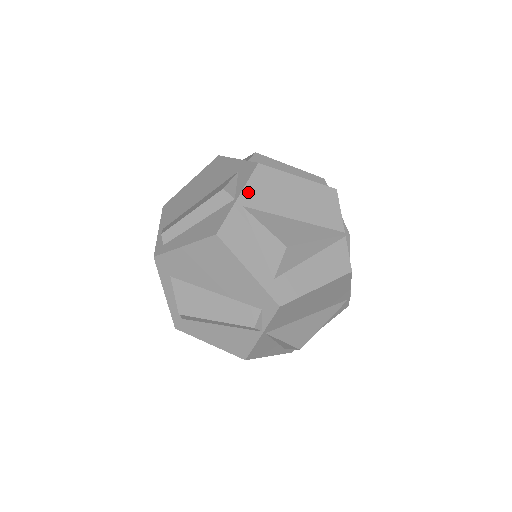
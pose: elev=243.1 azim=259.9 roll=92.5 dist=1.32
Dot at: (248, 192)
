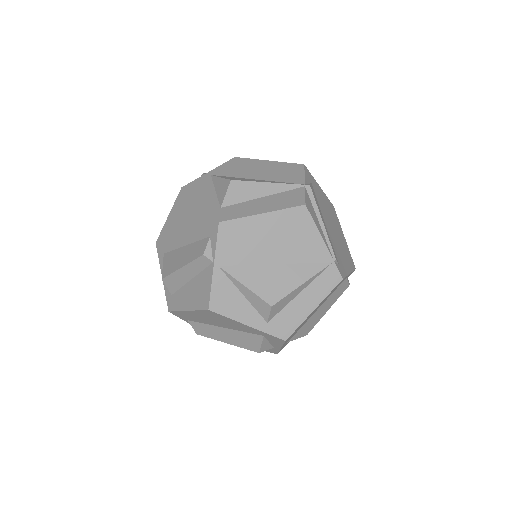
Dot at: (219, 169)
